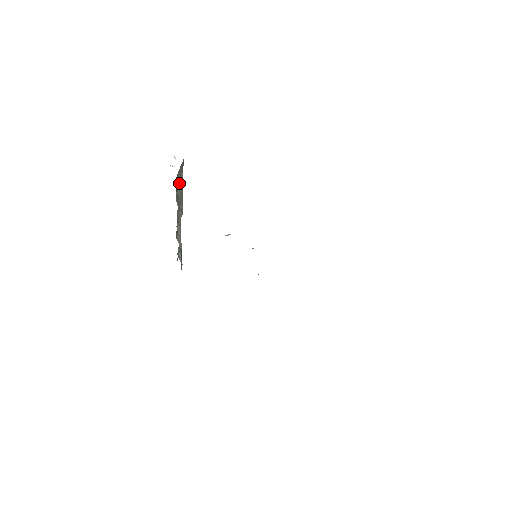
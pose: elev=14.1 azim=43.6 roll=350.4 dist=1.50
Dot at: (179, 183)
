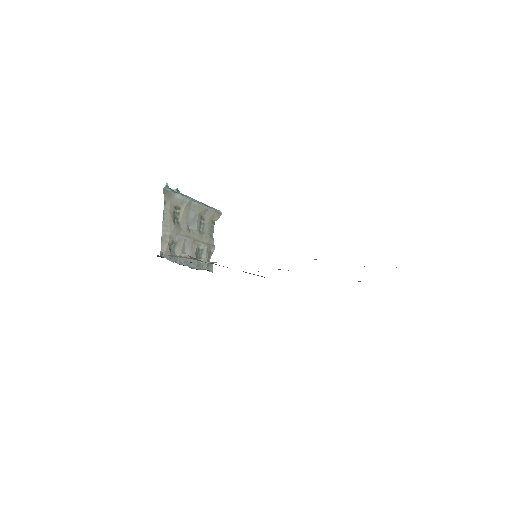
Dot at: (178, 203)
